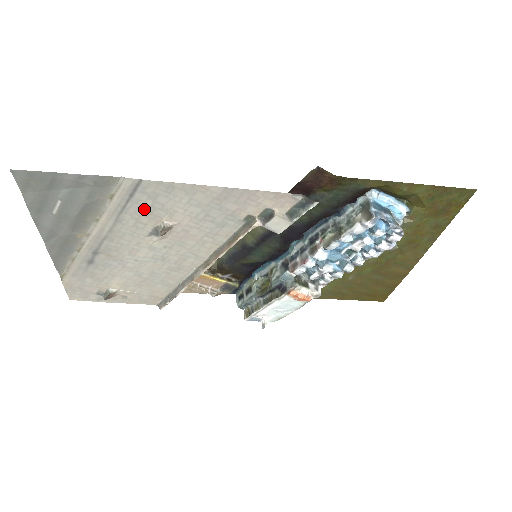
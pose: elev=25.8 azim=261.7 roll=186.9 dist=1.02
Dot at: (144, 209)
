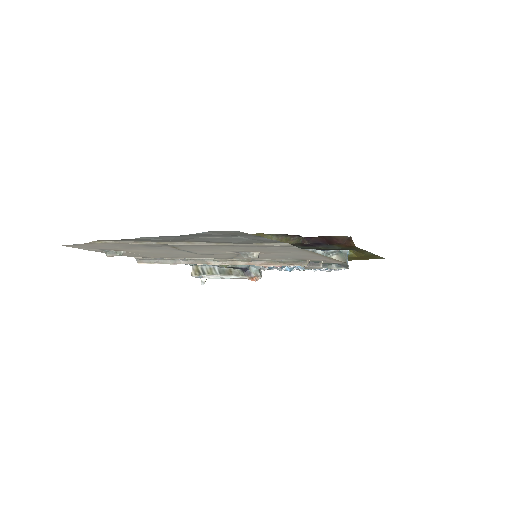
Dot at: (262, 249)
